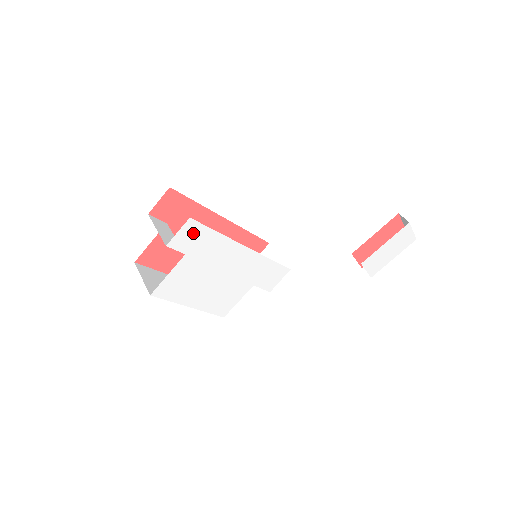
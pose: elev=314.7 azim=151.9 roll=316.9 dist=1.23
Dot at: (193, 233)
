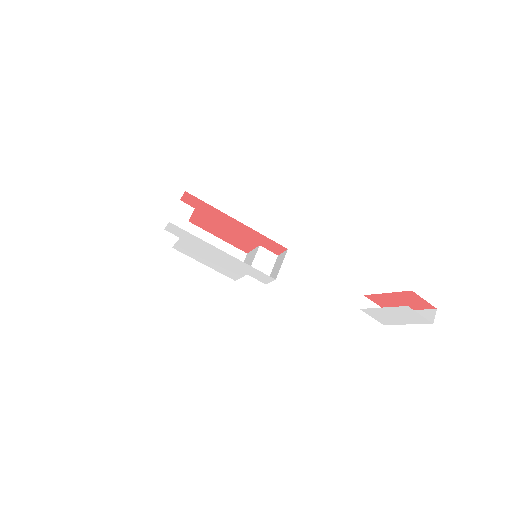
Dot at: (177, 230)
